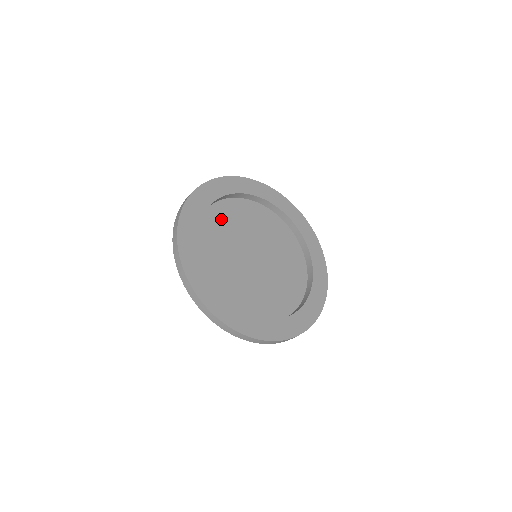
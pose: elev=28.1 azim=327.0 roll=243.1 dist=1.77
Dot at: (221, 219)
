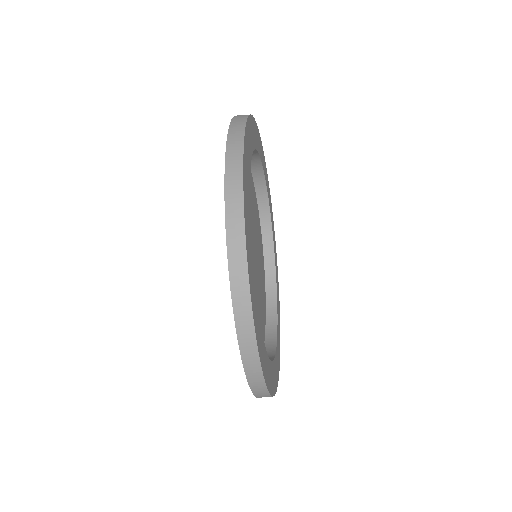
Dot at: occluded
